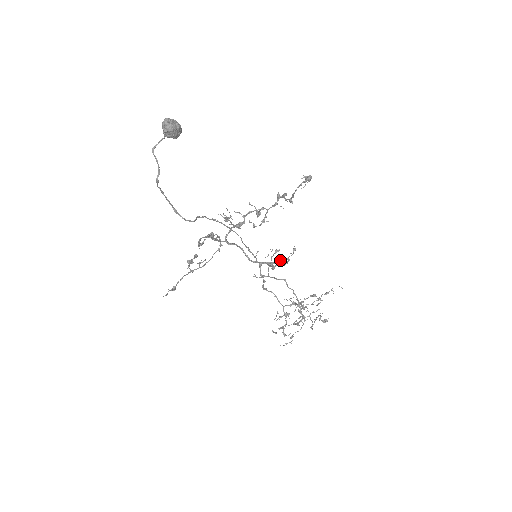
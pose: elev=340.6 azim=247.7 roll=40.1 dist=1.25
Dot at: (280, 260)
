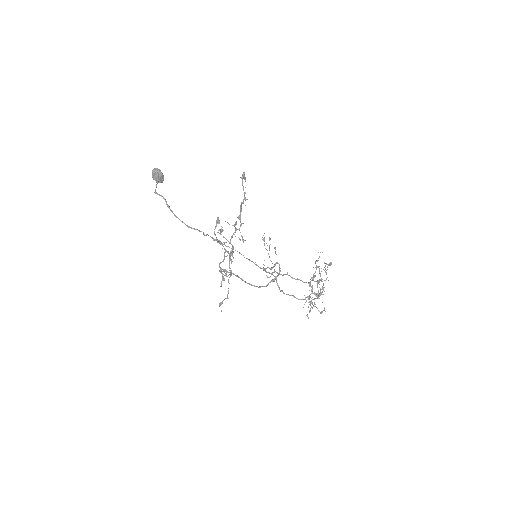
Dot at: (274, 265)
